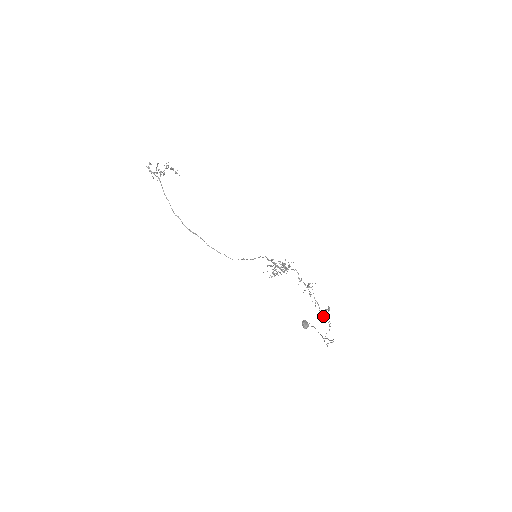
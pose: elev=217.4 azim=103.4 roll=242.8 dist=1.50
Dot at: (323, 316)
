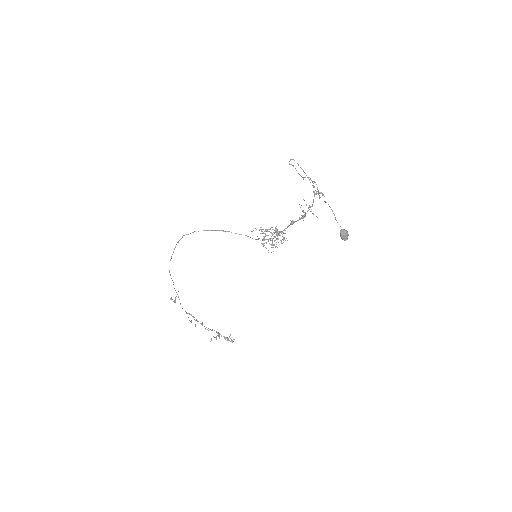
Dot at: occluded
